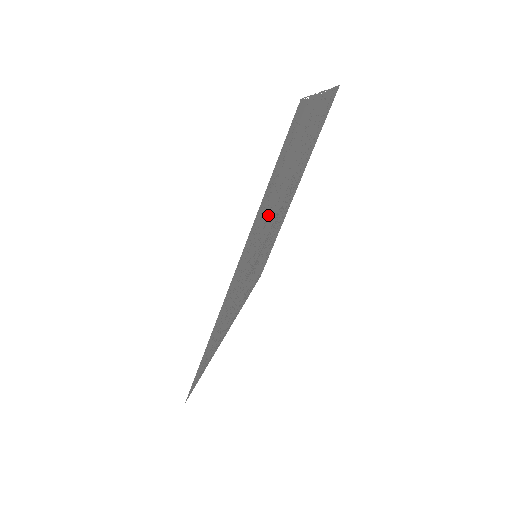
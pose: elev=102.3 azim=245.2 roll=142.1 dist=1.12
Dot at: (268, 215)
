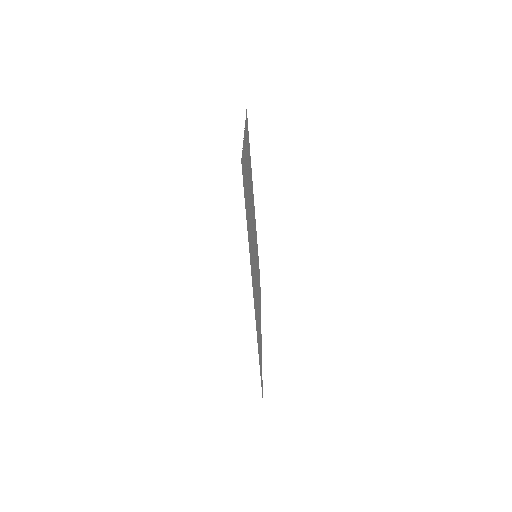
Dot at: occluded
